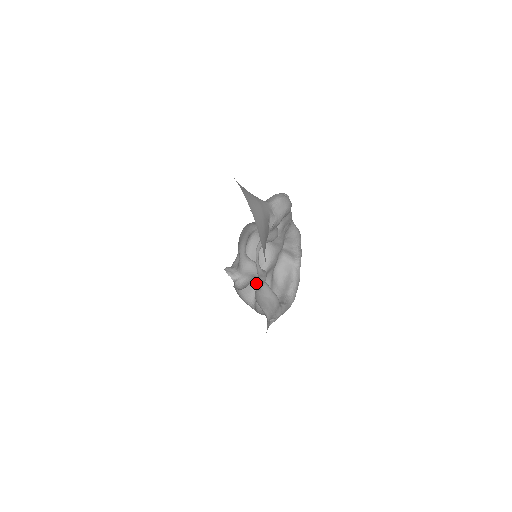
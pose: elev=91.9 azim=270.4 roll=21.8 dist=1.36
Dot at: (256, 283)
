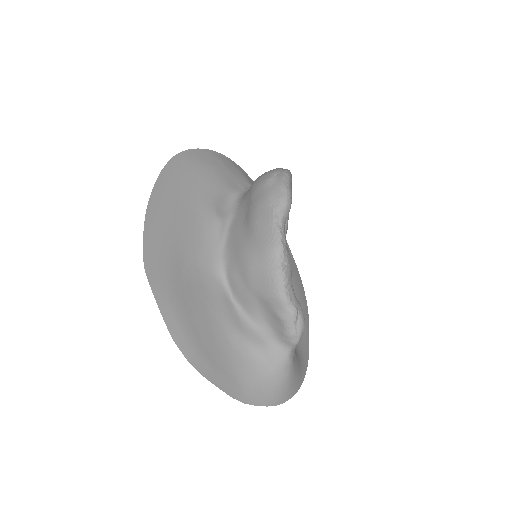
Dot at: occluded
